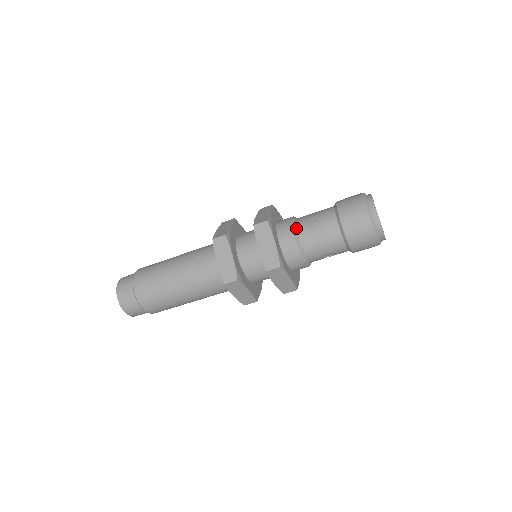
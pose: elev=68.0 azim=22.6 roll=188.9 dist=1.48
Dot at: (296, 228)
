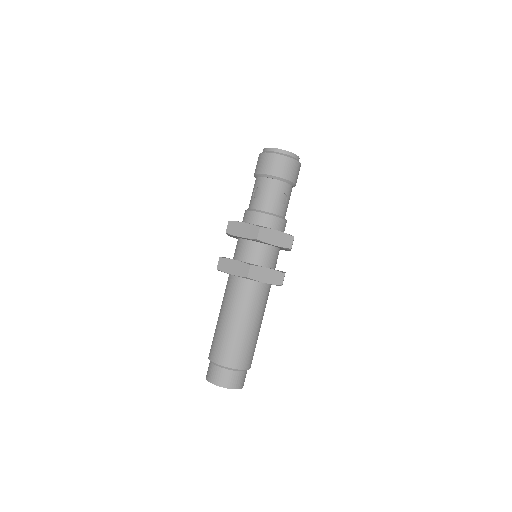
Dot at: (250, 209)
